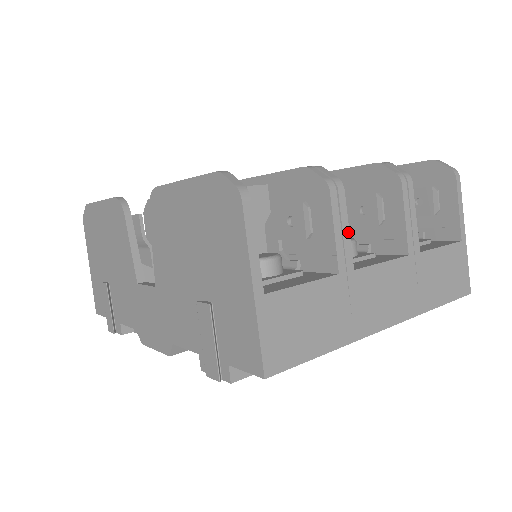
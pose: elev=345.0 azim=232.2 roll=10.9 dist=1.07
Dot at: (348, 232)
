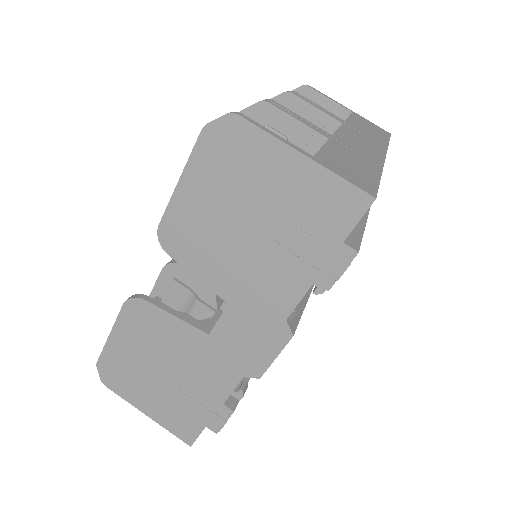
Dot at: (304, 119)
